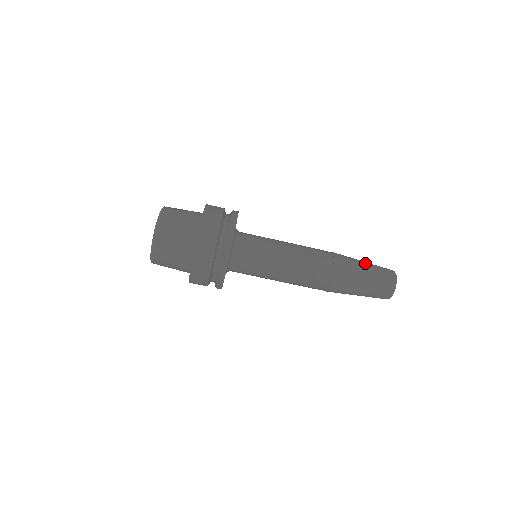
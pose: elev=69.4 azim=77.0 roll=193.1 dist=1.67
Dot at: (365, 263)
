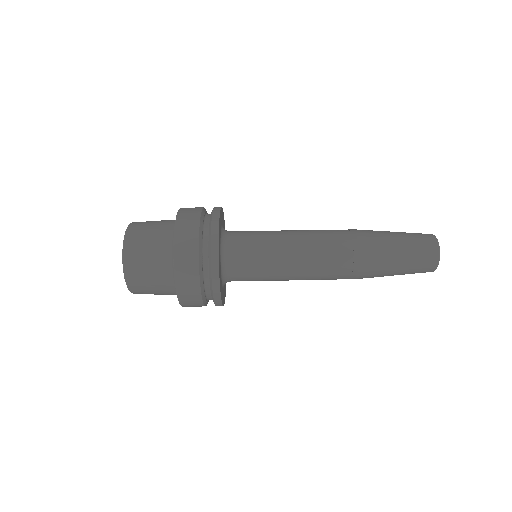
Dot at: (396, 238)
